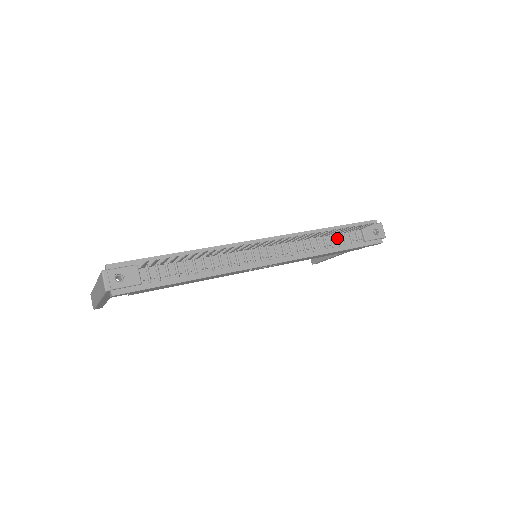
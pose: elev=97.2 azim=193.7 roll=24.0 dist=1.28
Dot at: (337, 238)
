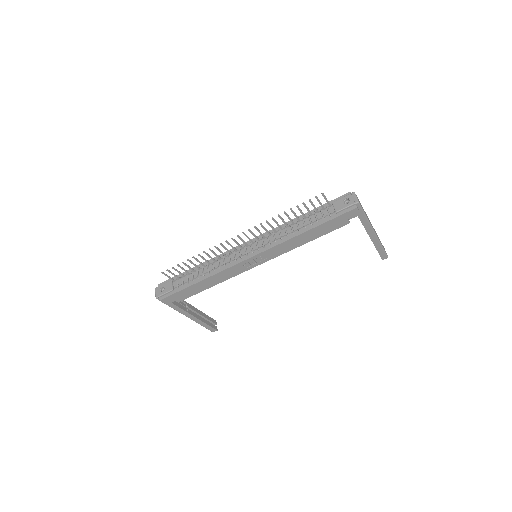
Dot at: (309, 220)
